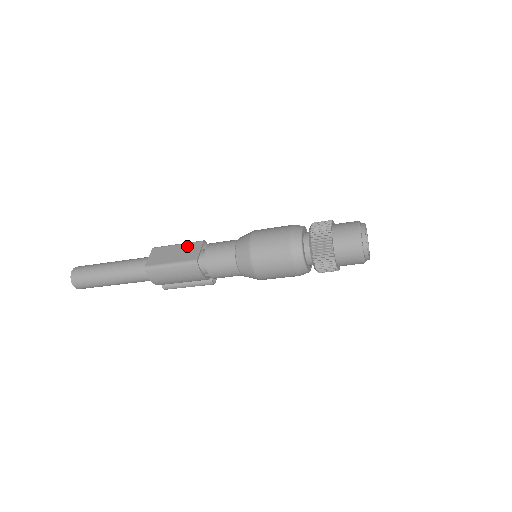
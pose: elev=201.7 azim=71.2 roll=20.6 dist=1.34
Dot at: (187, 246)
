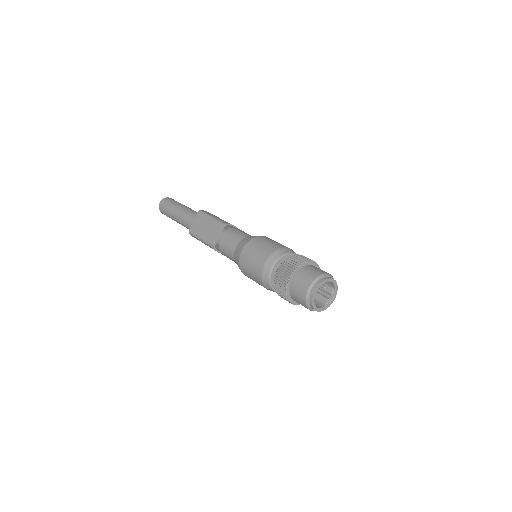
Dot at: (214, 225)
